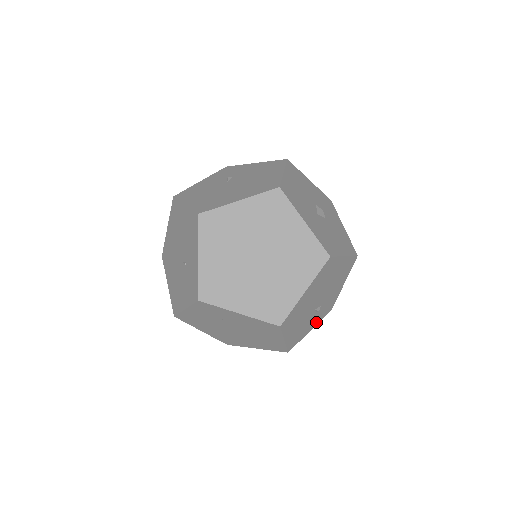
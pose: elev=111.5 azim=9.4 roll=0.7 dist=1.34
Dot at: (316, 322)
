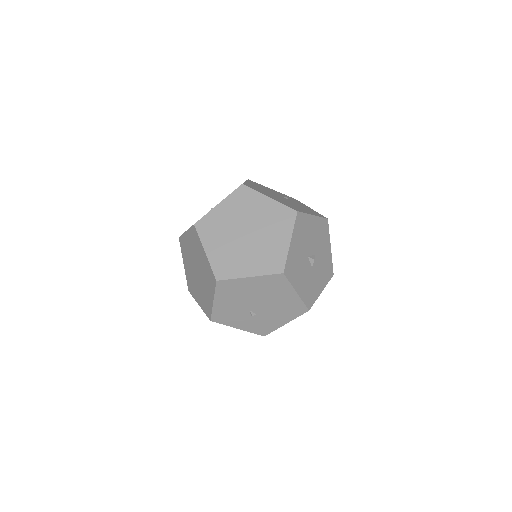
Dot at: (246, 327)
